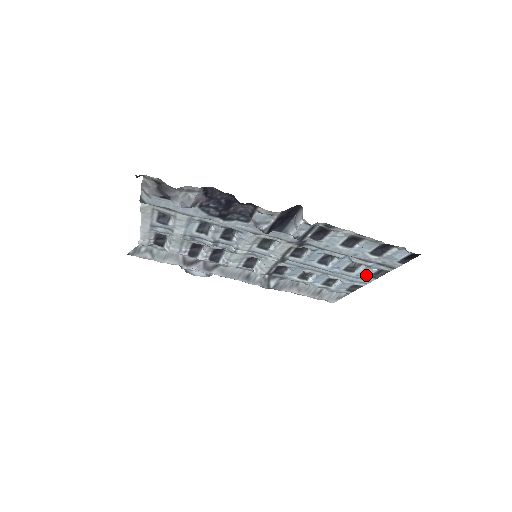
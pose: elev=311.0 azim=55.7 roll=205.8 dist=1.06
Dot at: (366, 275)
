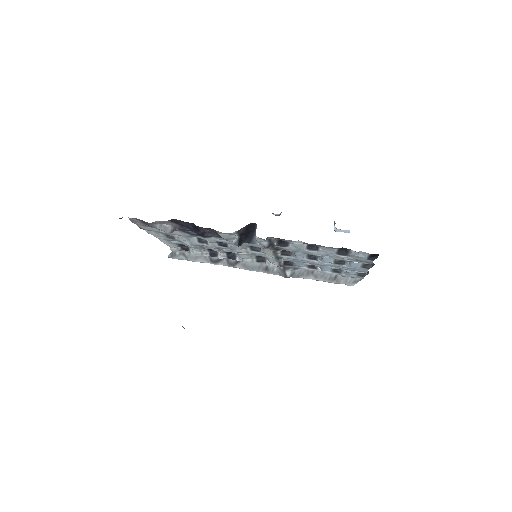
Dot at: (357, 267)
